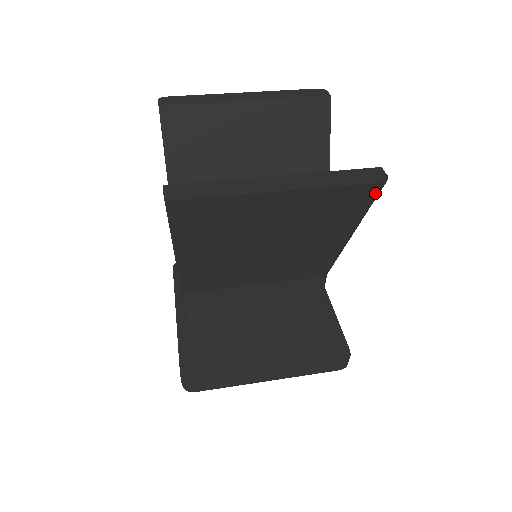
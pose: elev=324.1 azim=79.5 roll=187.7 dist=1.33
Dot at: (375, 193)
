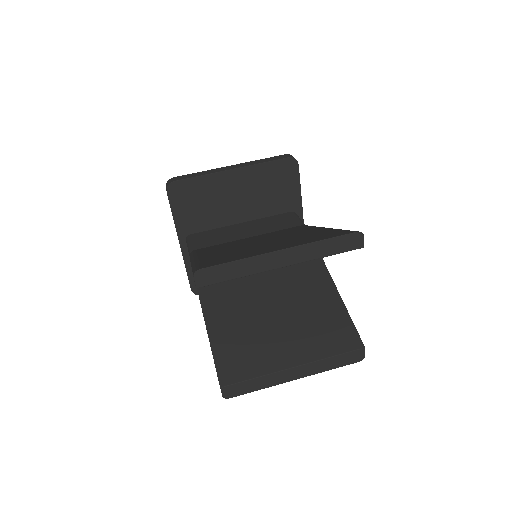
Dot at: occluded
